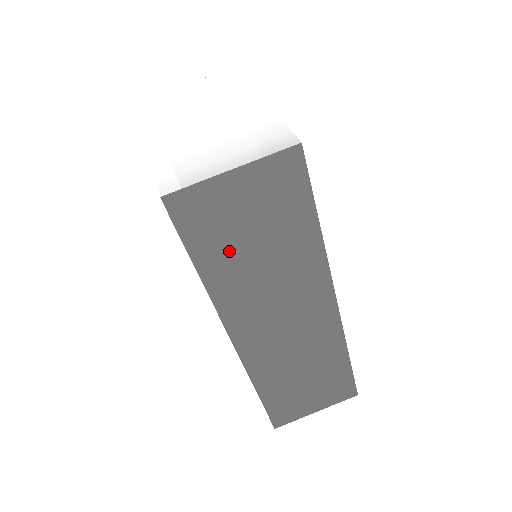
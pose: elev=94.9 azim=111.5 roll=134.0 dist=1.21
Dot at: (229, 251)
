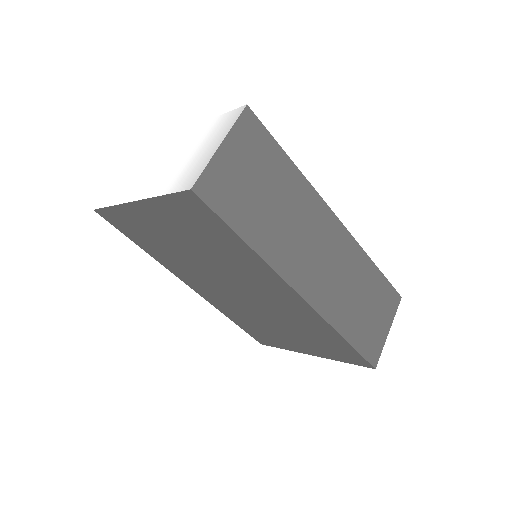
Dot at: (254, 212)
